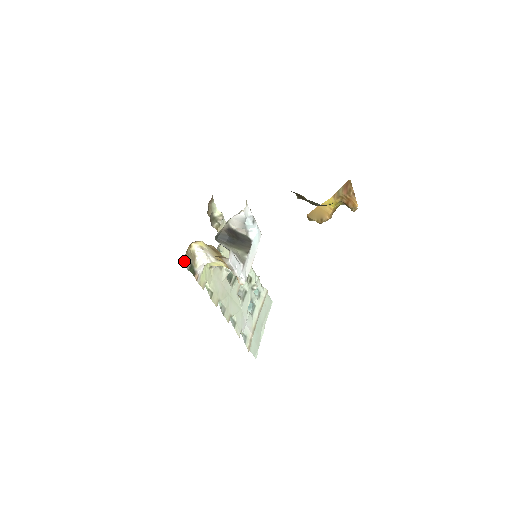
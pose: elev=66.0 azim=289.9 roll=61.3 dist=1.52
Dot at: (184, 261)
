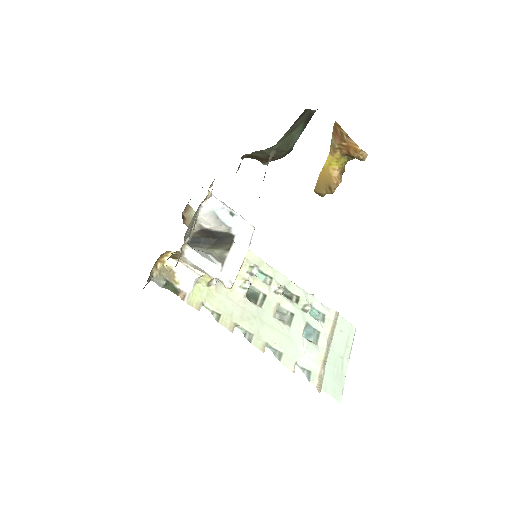
Dot at: (152, 277)
